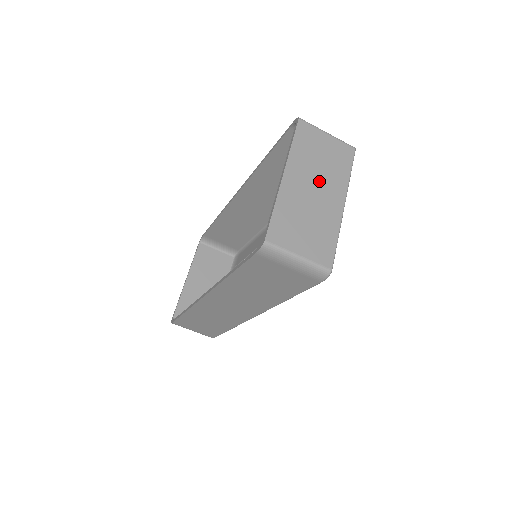
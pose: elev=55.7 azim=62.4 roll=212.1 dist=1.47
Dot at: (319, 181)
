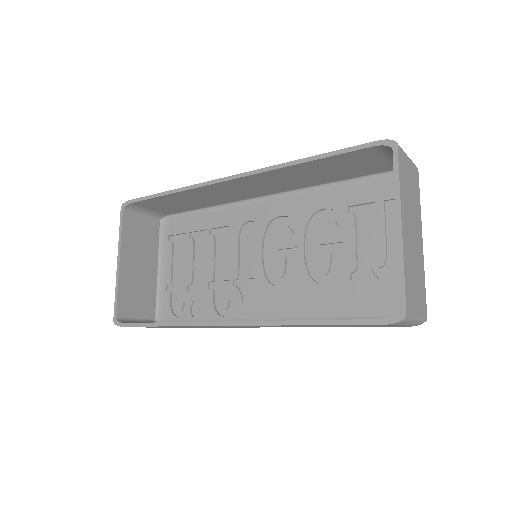
Dot at: (413, 222)
